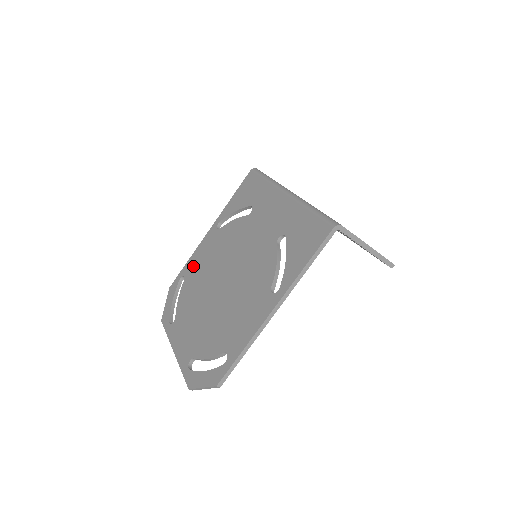
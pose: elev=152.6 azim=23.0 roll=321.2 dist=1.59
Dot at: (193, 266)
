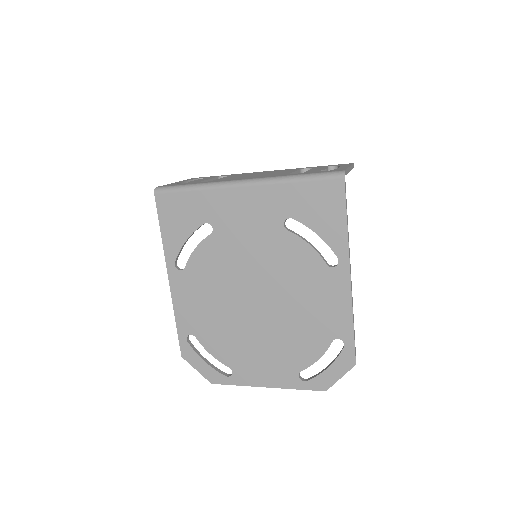
Dot at: (192, 319)
